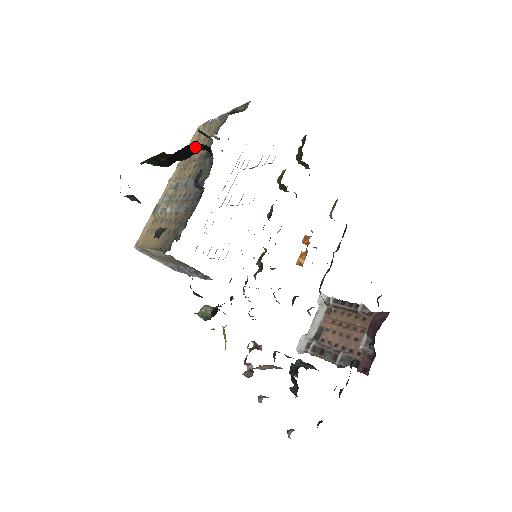
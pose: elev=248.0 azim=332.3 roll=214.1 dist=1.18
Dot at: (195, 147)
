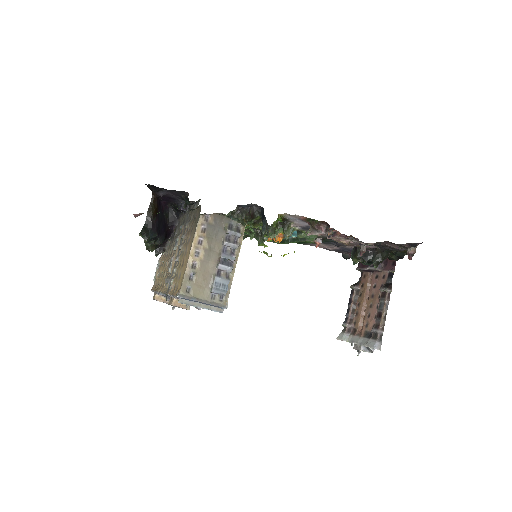
Dot at: (164, 216)
